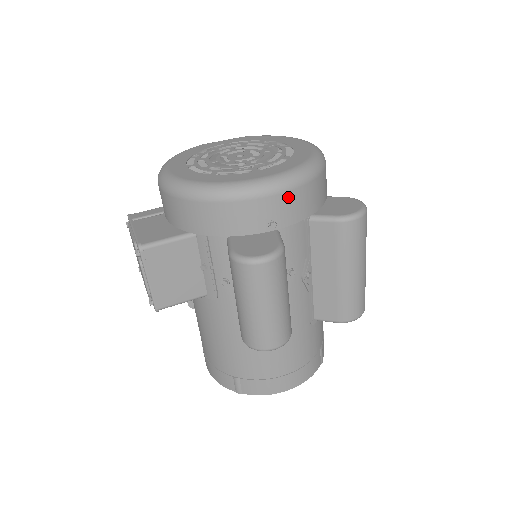
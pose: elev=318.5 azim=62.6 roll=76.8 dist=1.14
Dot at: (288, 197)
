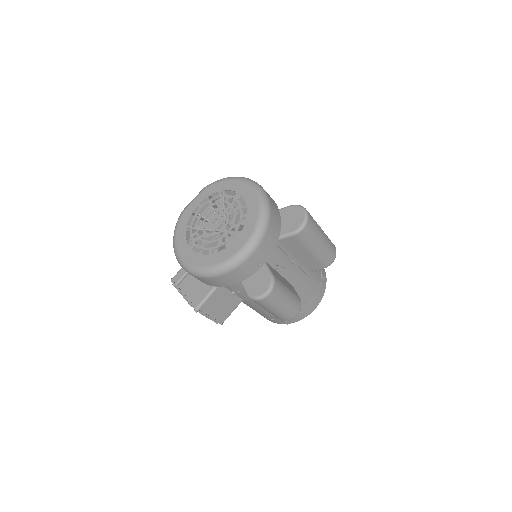
Dot at: (260, 248)
